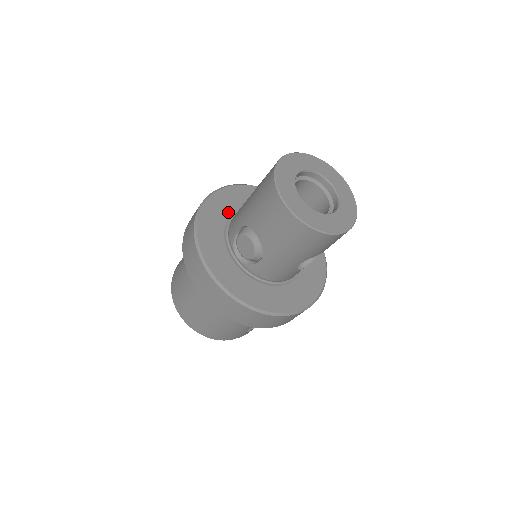
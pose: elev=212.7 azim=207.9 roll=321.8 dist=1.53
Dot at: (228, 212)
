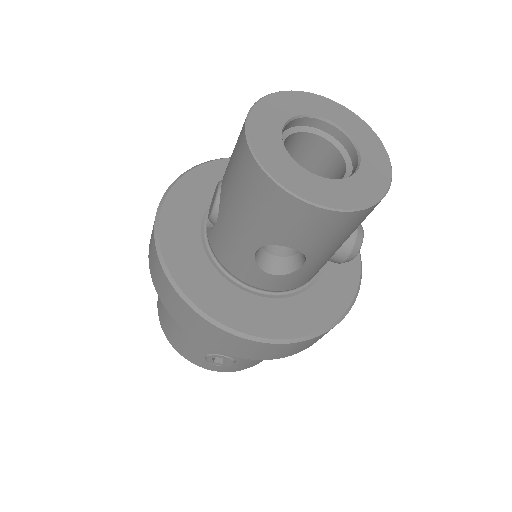
Dot at: occluded
